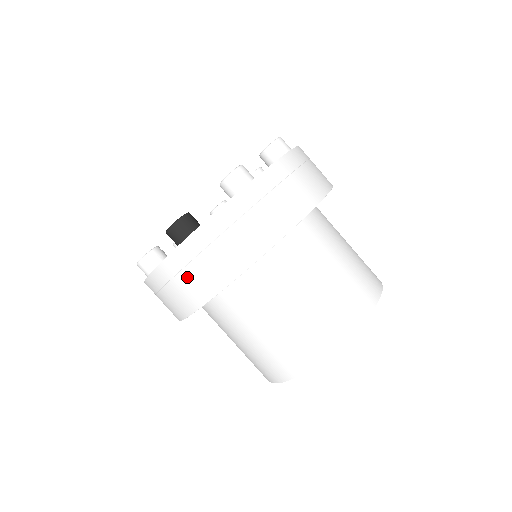
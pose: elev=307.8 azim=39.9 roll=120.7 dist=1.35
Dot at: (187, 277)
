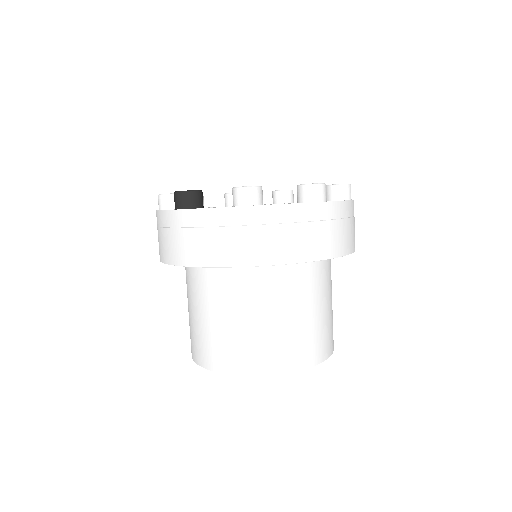
Dot at: (166, 236)
